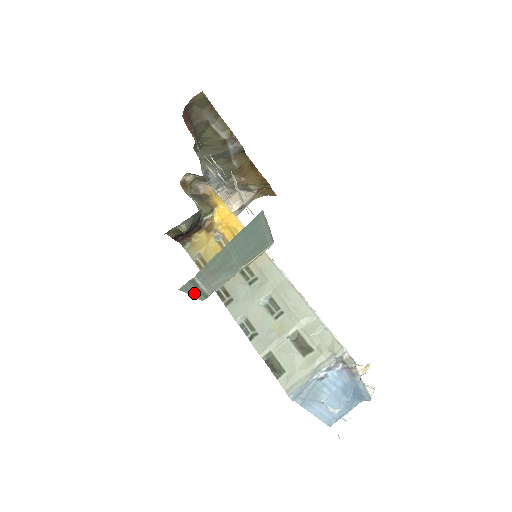
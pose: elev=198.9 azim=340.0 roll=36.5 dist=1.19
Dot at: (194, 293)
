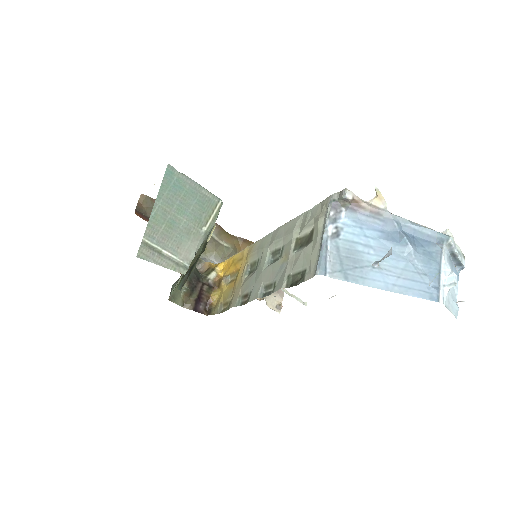
Dot at: (164, 263)
